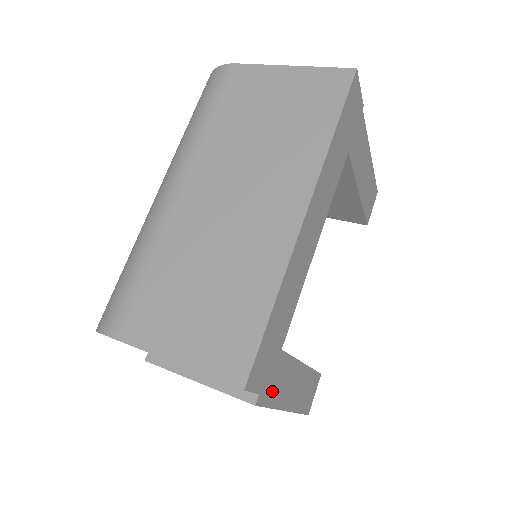
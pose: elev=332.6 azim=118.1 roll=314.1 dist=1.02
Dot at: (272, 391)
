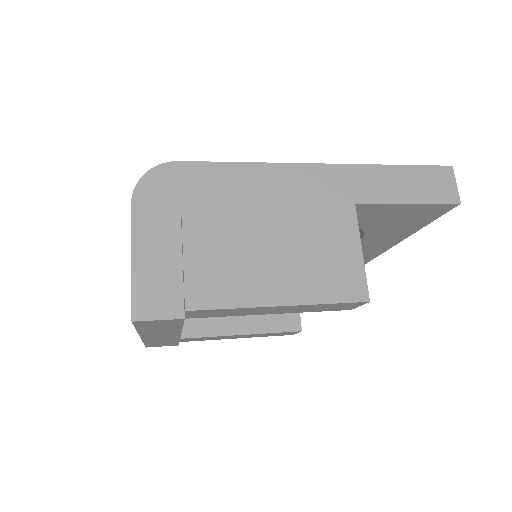
Dot at: (198, 340)
